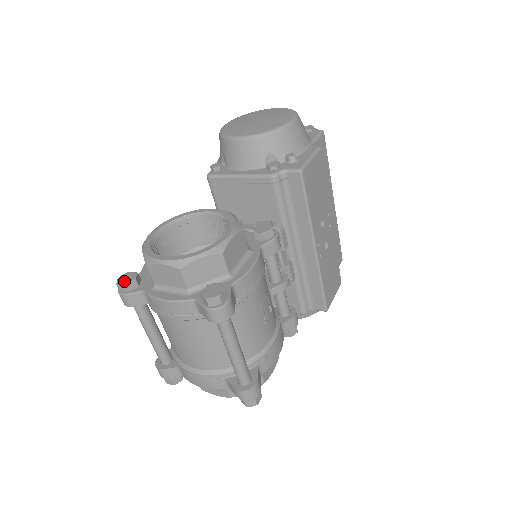
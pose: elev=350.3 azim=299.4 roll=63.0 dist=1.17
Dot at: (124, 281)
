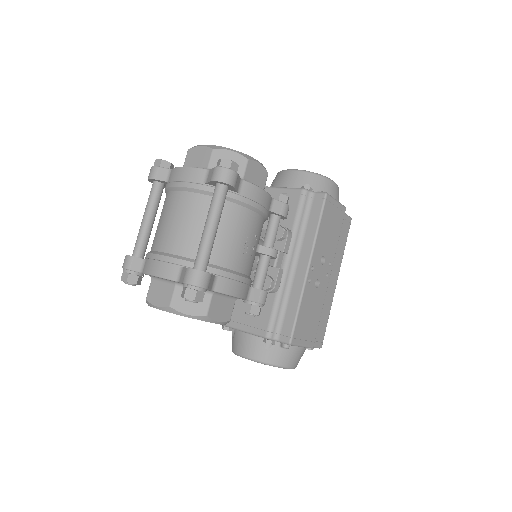
Dot at: (162, 160)
